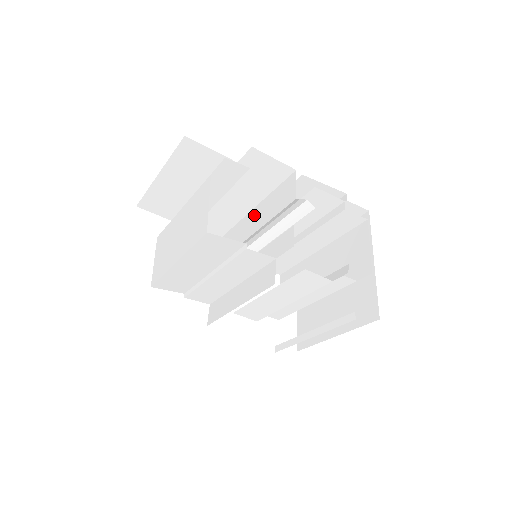
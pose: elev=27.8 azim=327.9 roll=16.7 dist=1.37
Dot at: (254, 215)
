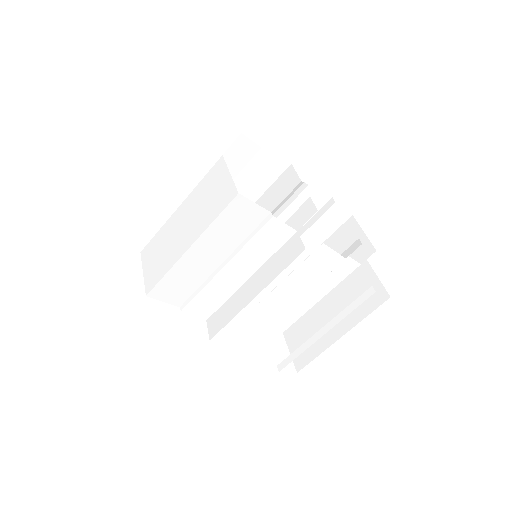
Dot at: occluded
